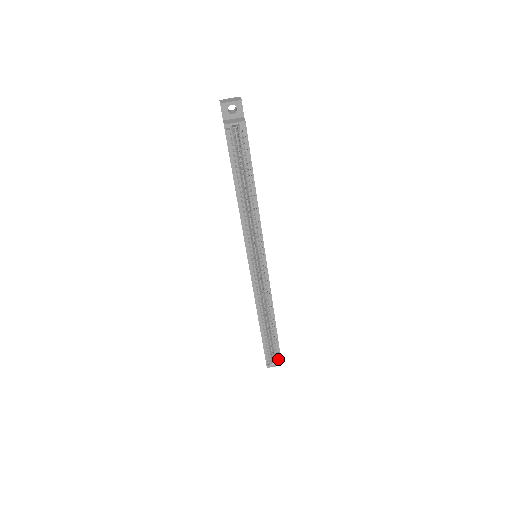
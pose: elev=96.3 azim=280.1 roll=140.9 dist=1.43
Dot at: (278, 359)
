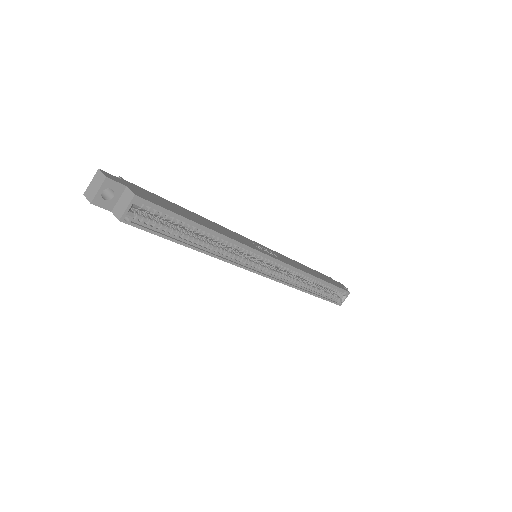
Dot at: (344, 293)
